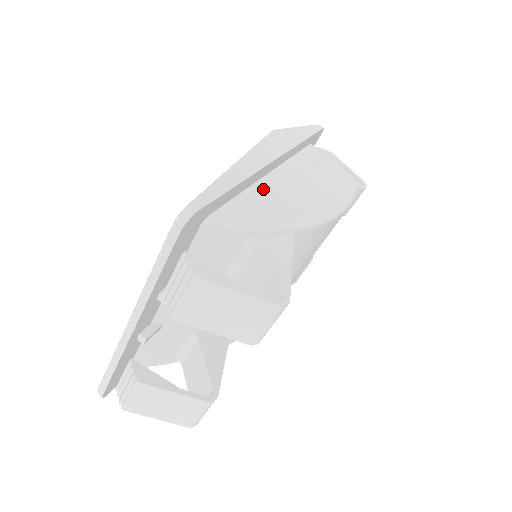
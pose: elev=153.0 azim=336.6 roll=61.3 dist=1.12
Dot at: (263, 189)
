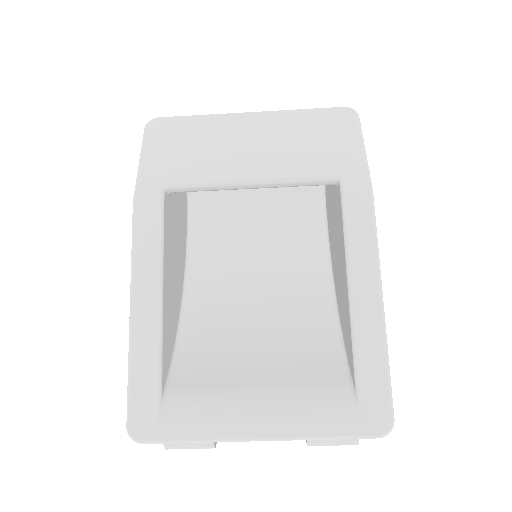
Dot at: occluded
